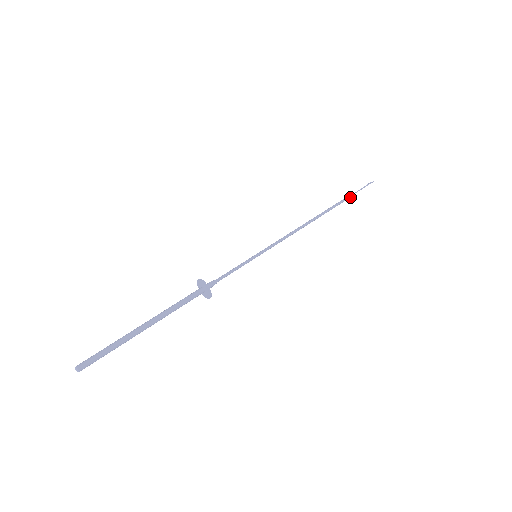
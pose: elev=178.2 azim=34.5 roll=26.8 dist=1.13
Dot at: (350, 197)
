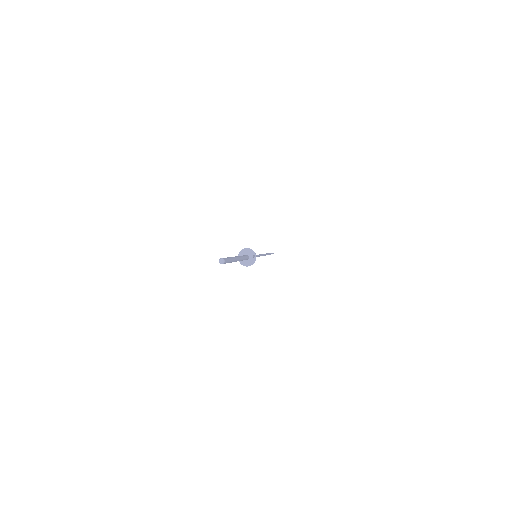
Dot at: occluded
